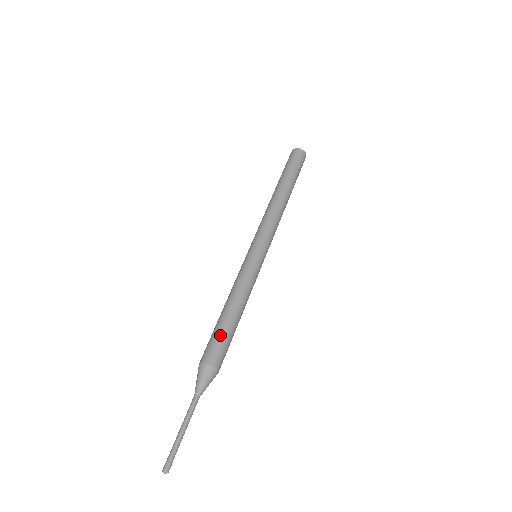
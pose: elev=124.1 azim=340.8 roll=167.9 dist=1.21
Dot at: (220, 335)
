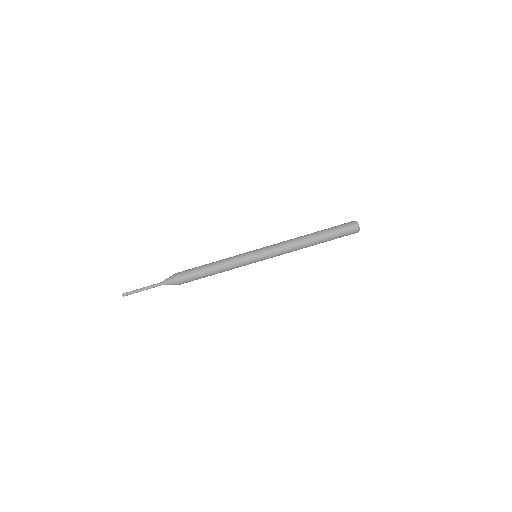
Dot at: (193, 272)
